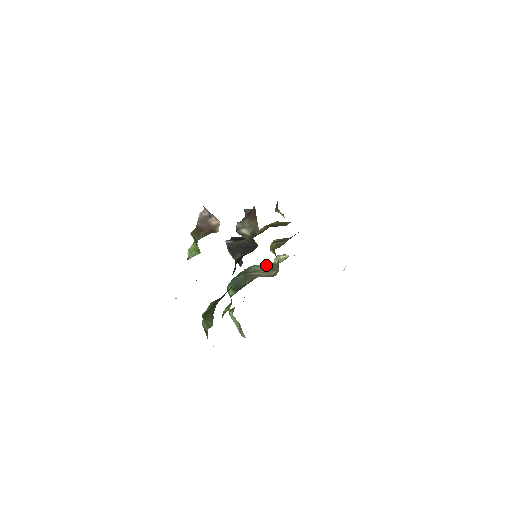
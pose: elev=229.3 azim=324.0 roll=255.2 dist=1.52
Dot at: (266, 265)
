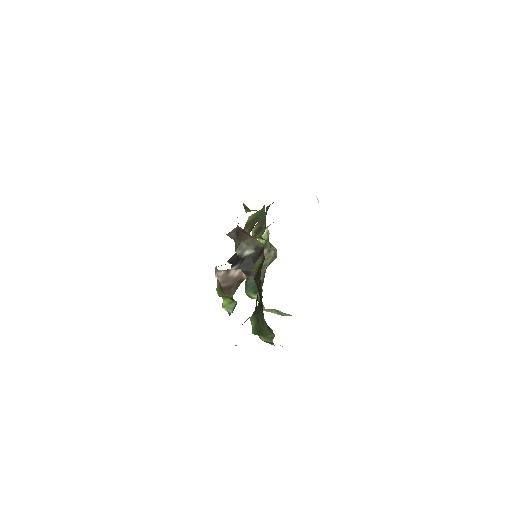
Dot at: occluded
